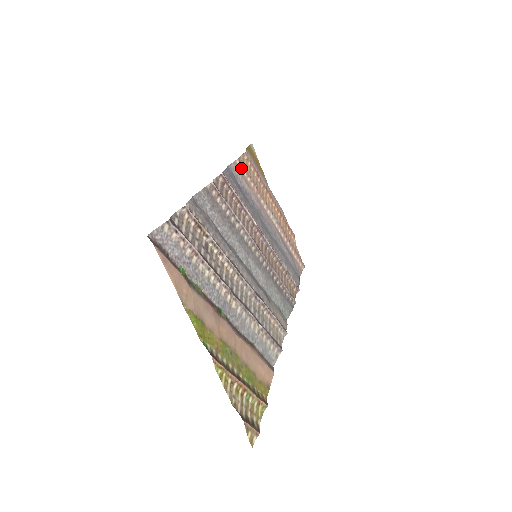
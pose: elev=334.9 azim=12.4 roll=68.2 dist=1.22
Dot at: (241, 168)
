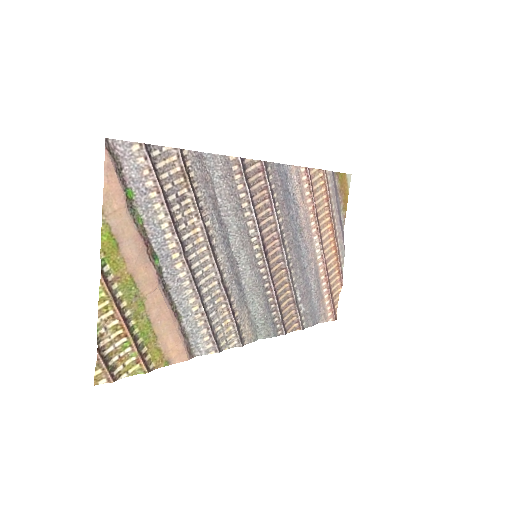
Dot at: (304, 178)
